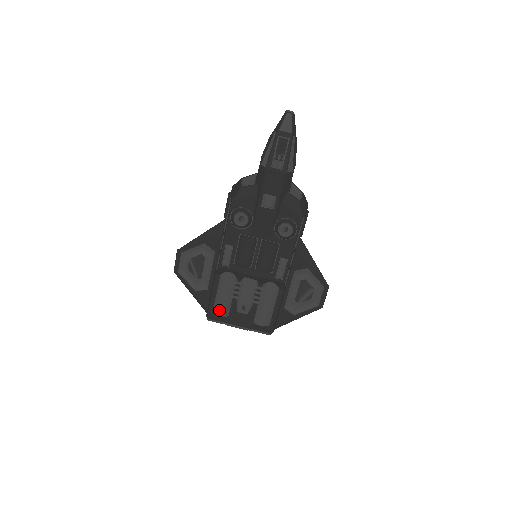
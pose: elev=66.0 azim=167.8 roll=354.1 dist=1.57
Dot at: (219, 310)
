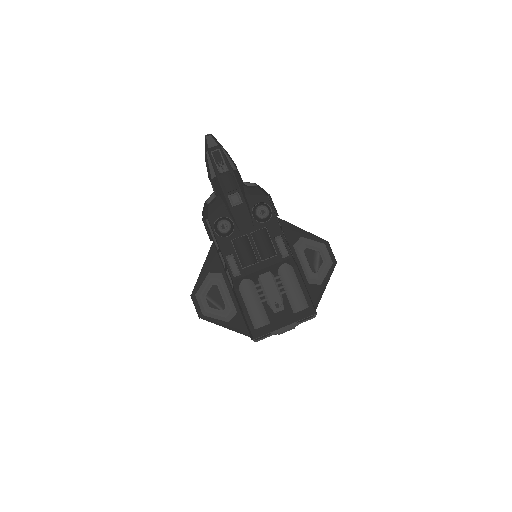
Dot at: (258, 321)
